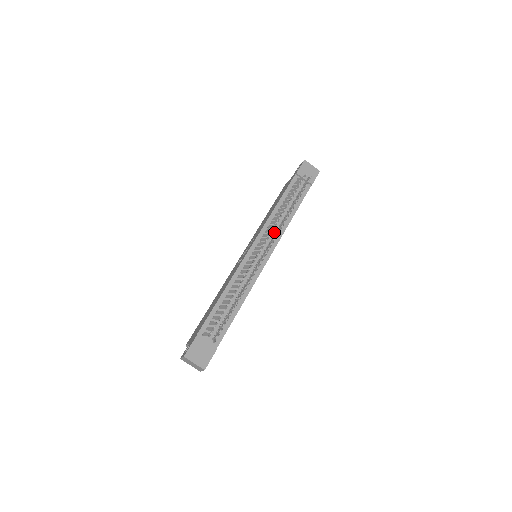
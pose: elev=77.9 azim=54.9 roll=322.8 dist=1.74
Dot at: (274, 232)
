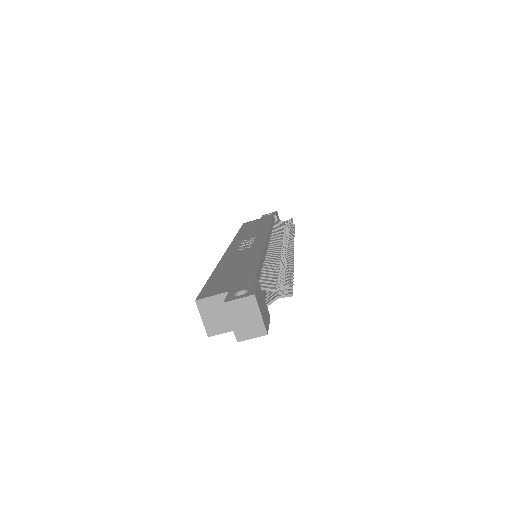
Dot at: occluded
